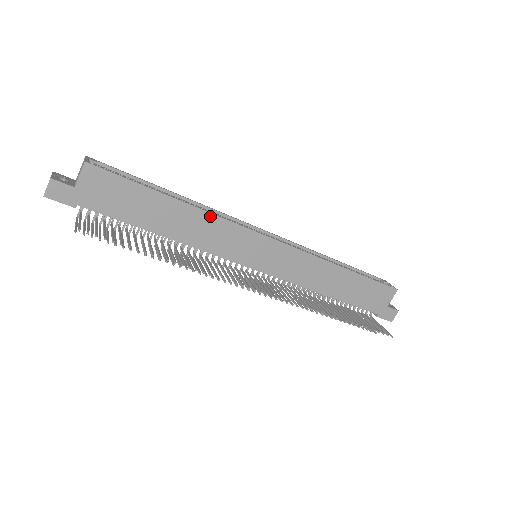
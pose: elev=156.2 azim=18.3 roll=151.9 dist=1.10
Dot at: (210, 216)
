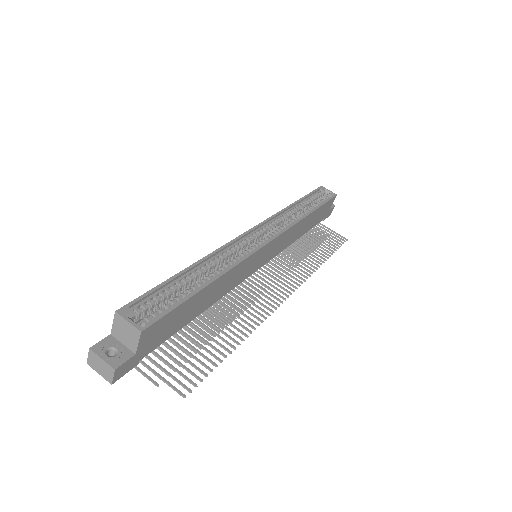
Dot at: (234, 269)
